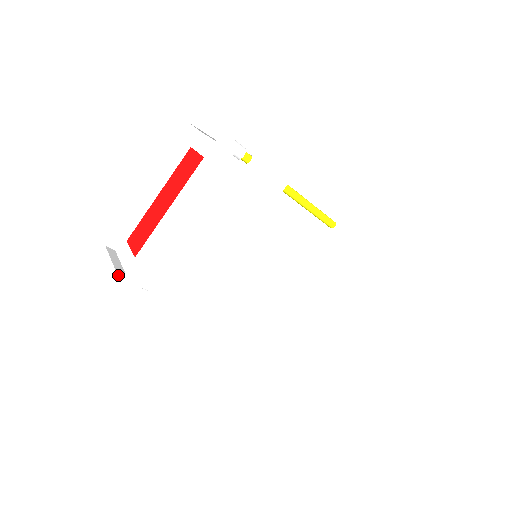
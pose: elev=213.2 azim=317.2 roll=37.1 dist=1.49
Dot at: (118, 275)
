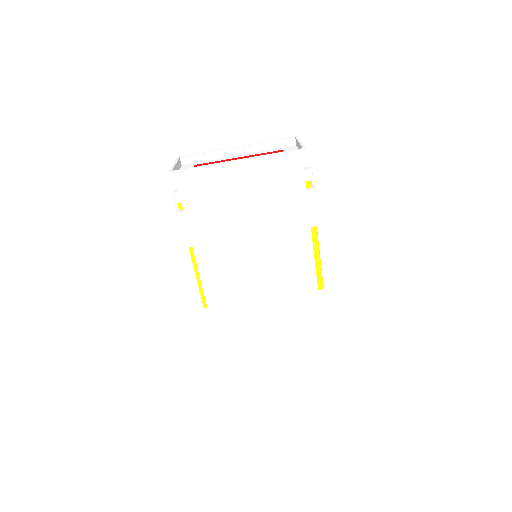
Dot at: (173, 169)
